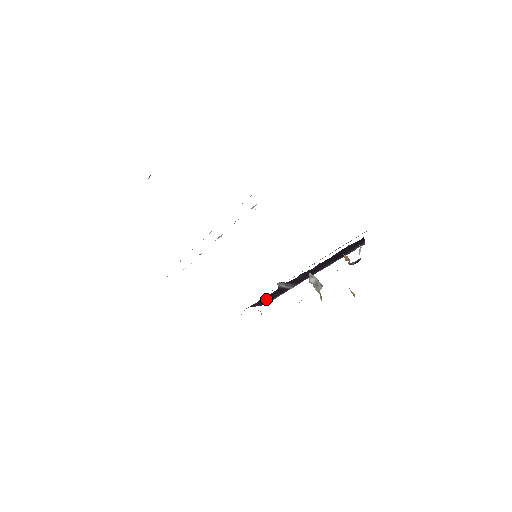
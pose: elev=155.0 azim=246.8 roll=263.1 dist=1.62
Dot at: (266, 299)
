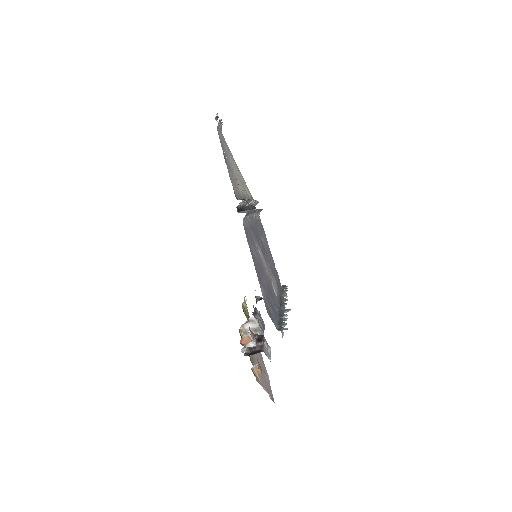
Dot at: occluded
